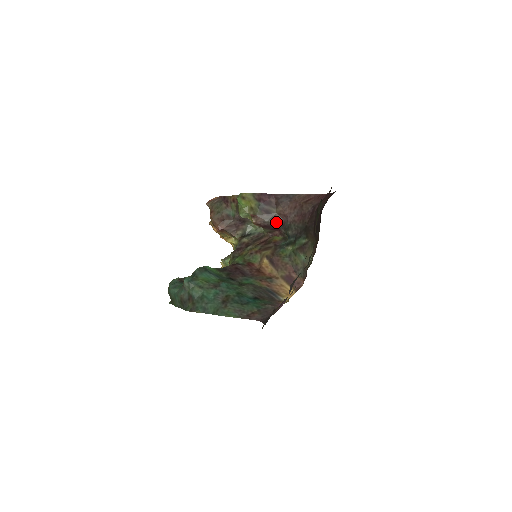
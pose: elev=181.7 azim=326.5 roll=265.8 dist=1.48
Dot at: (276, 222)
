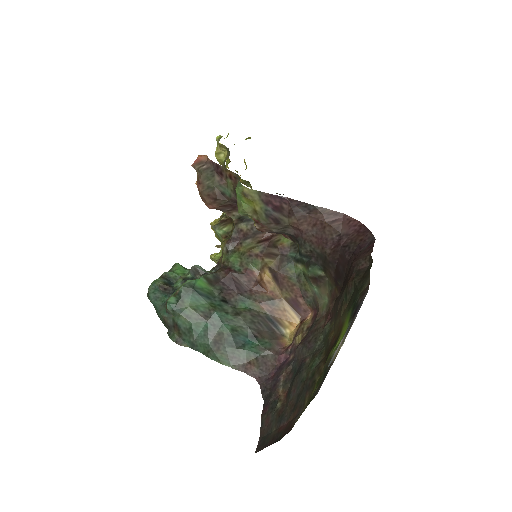
Dot at: (286, 232)
